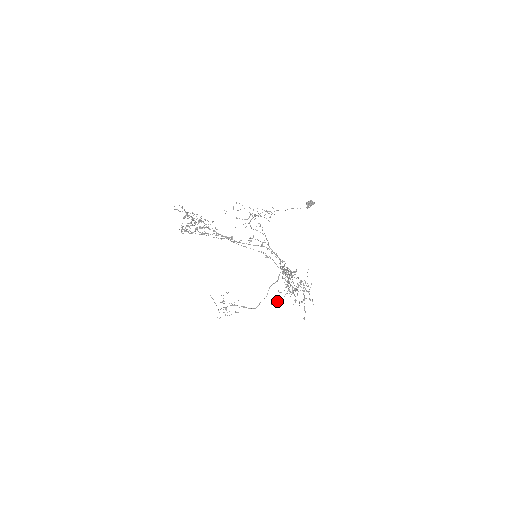
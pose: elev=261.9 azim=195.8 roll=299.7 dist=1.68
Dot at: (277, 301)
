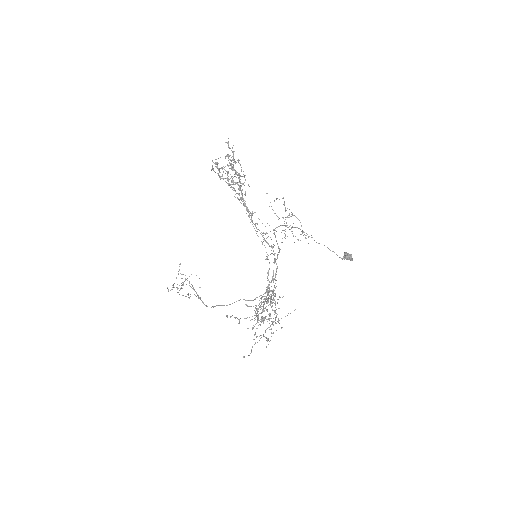
Dot at: (235, 317)
